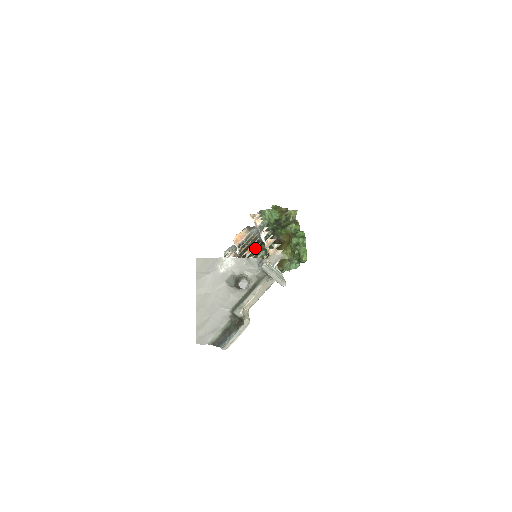
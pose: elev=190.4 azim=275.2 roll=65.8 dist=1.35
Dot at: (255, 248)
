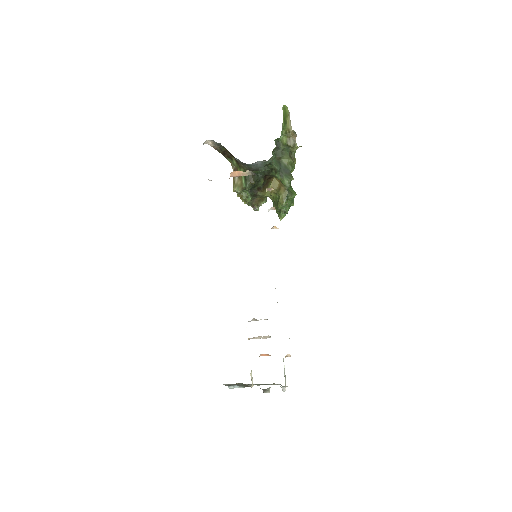
Dot at: occluded
